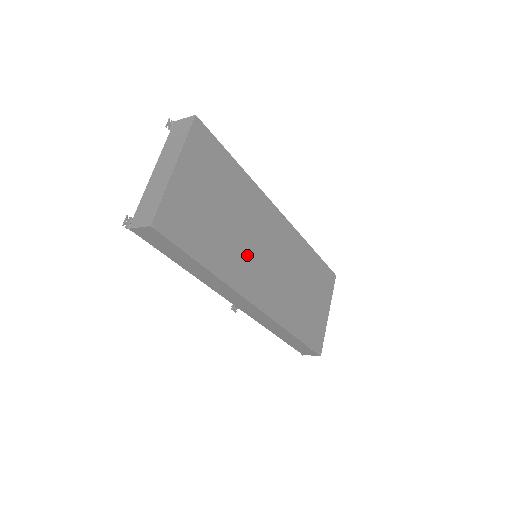
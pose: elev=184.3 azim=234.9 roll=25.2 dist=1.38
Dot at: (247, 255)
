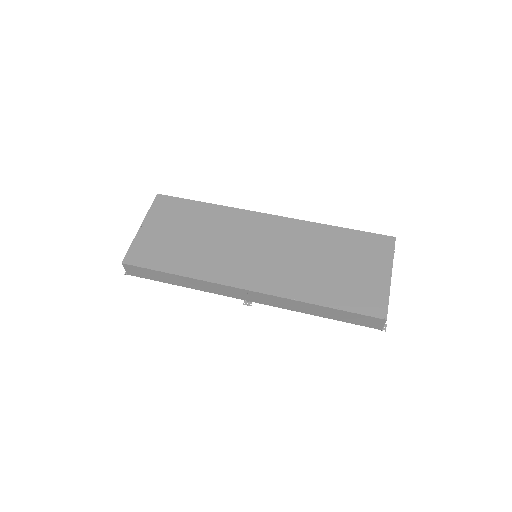
Dot at: (227, 255)
